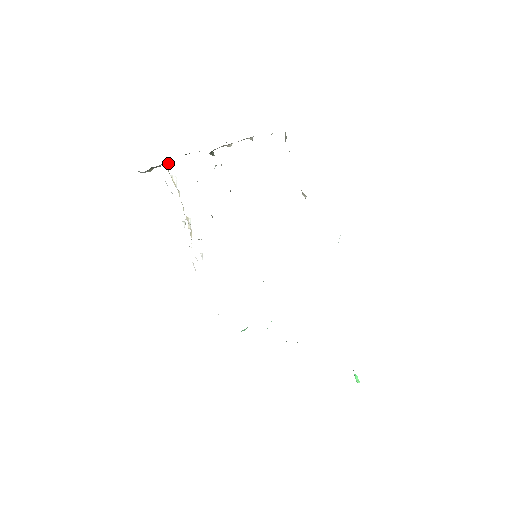
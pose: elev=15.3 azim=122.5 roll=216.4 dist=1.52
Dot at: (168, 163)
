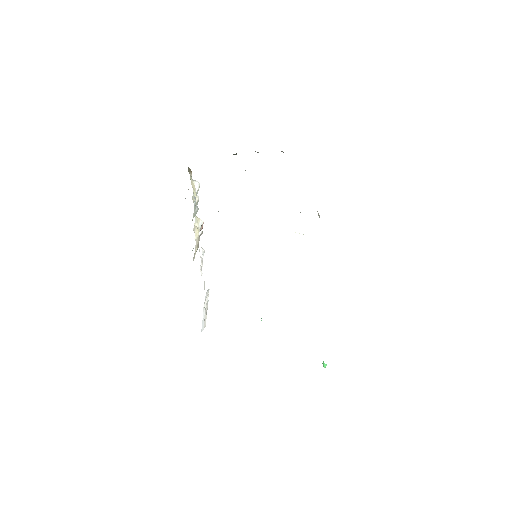
Dot at: occluded
